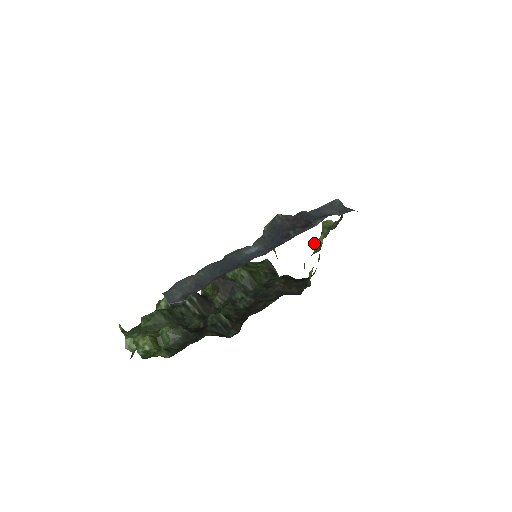
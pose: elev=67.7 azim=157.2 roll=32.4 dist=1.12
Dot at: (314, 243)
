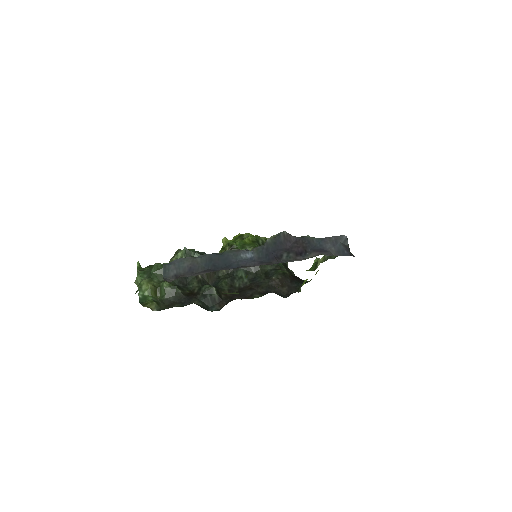
Dot at: (316, 260)
